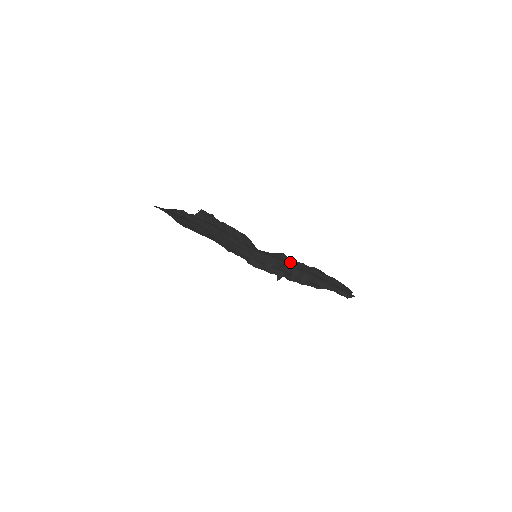
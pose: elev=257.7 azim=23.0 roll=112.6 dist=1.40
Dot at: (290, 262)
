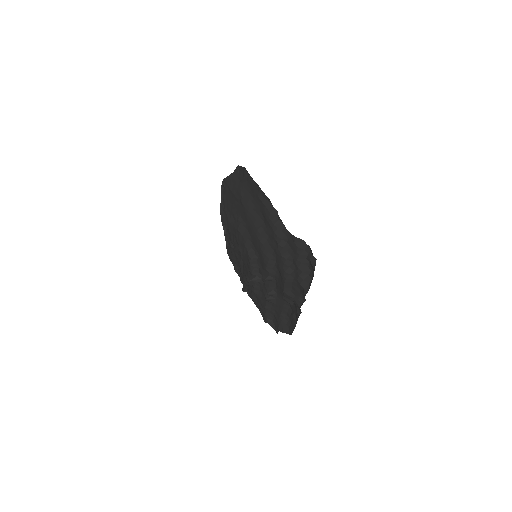
Dot at: (300, 304)
